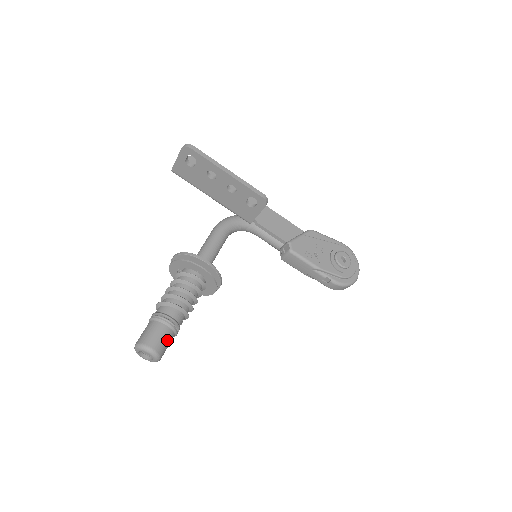
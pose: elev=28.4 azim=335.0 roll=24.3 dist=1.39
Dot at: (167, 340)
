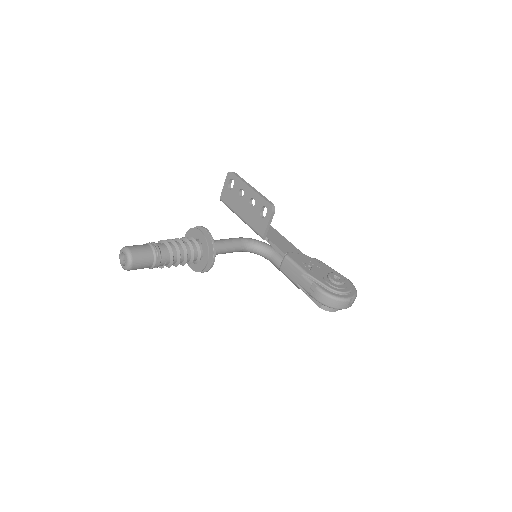
Dot at: (145, 254)
